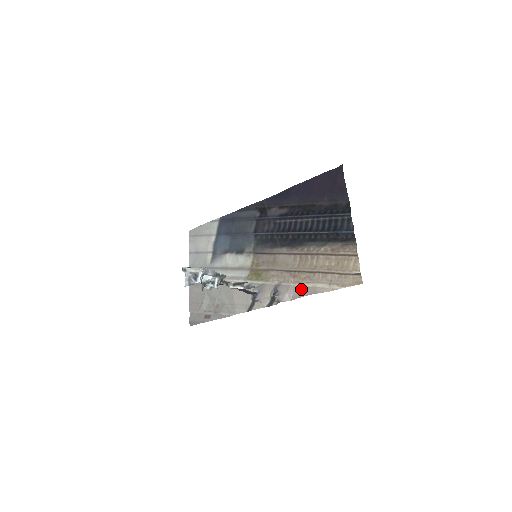
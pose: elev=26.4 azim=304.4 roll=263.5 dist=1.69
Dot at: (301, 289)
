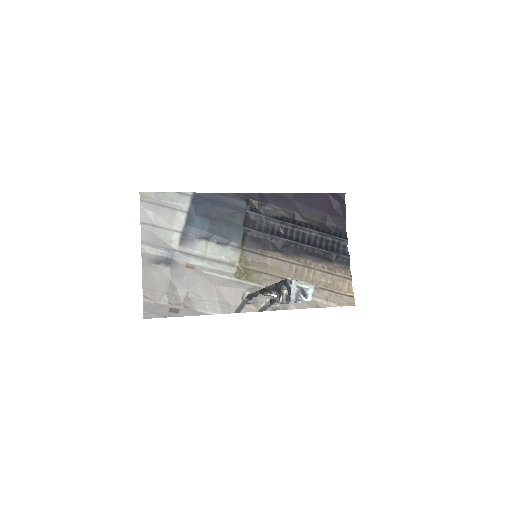
Dot at: occluded
